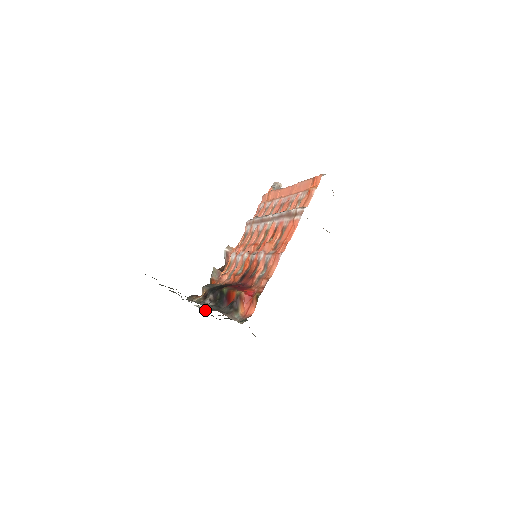
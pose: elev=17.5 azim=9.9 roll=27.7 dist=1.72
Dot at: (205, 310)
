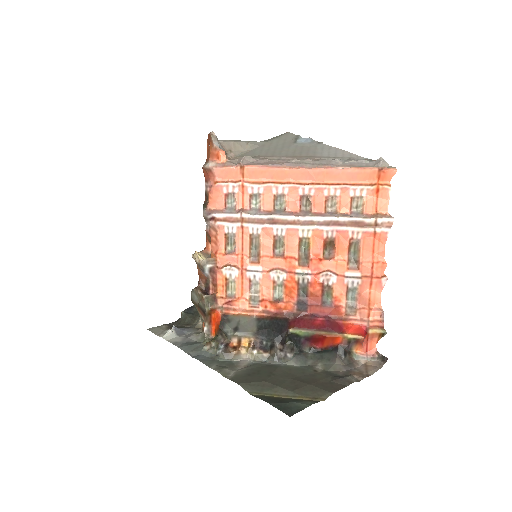
Dot at: (179, 333)
